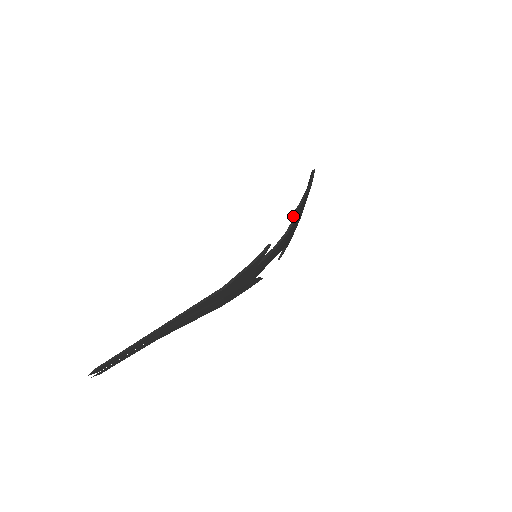
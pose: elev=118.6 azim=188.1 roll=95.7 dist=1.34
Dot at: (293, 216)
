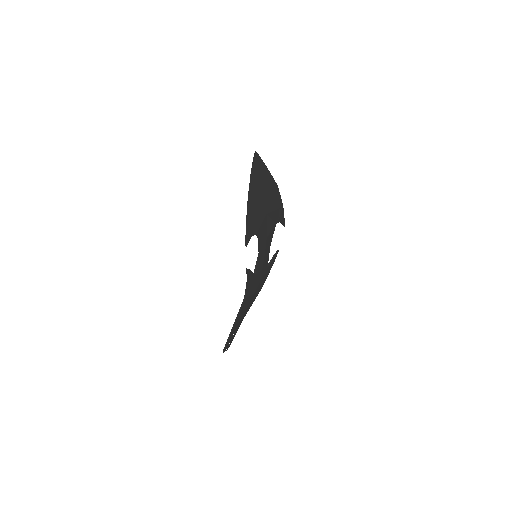
Dot at: (247, 243)
